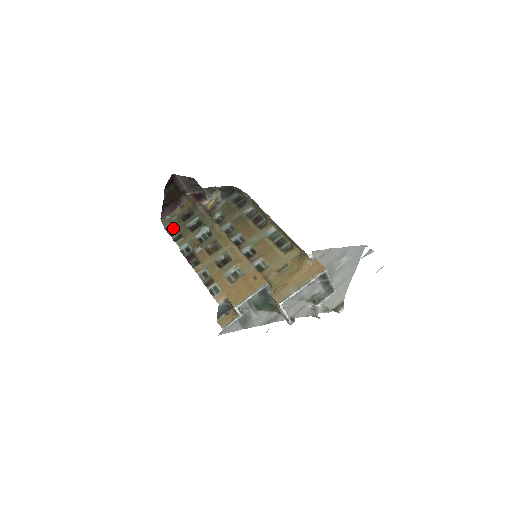
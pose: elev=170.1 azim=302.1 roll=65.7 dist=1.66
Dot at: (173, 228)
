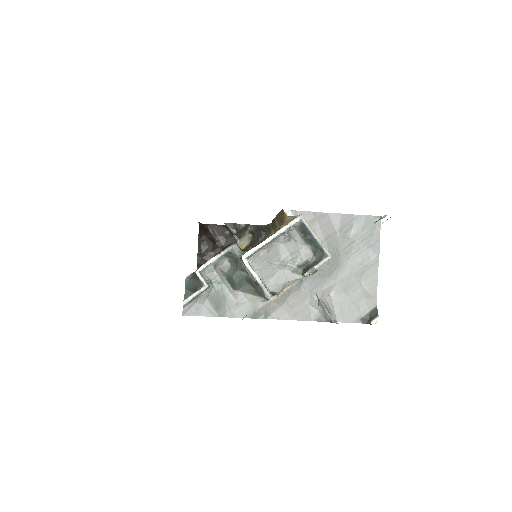
Dot at: occluded
